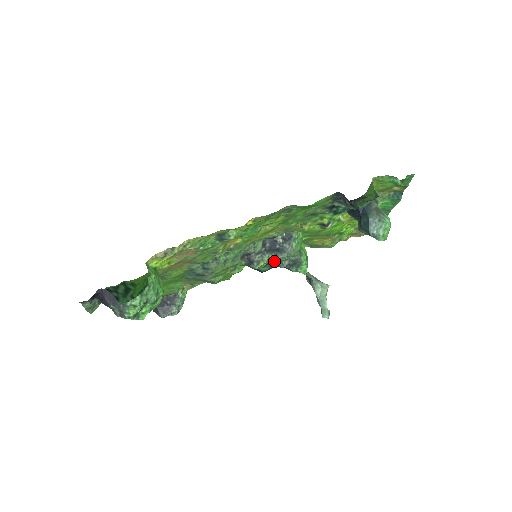
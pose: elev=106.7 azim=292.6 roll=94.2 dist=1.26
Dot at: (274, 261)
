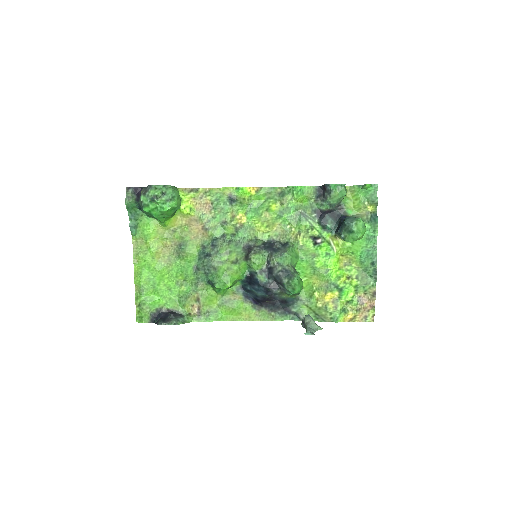
Dot at: (270, 266)
